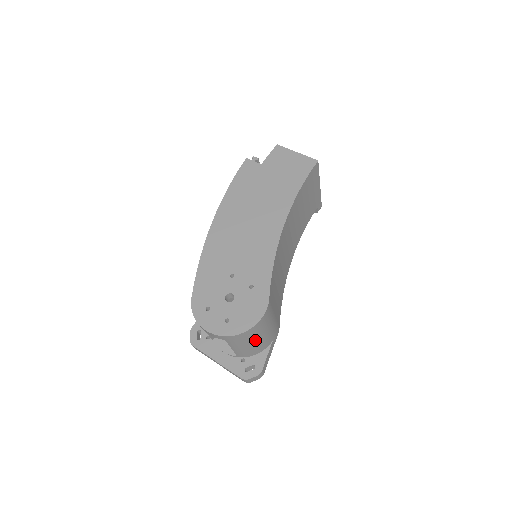
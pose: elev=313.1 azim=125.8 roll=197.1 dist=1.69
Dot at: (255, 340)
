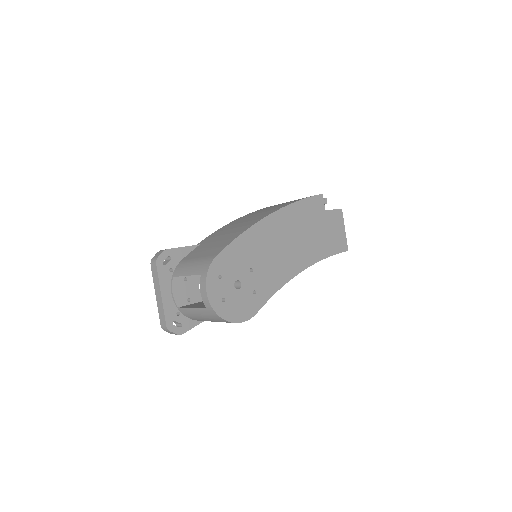
Dot at: (213, 321)
